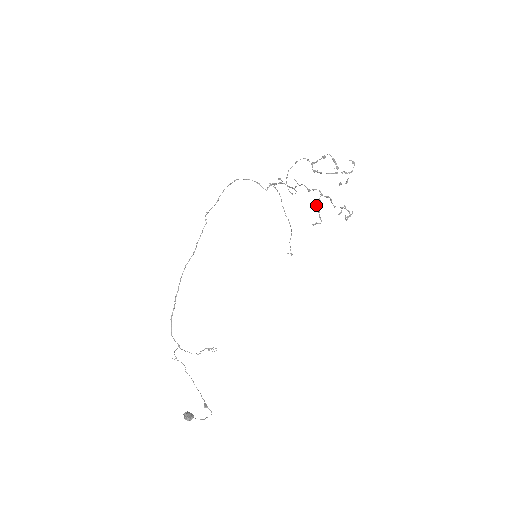
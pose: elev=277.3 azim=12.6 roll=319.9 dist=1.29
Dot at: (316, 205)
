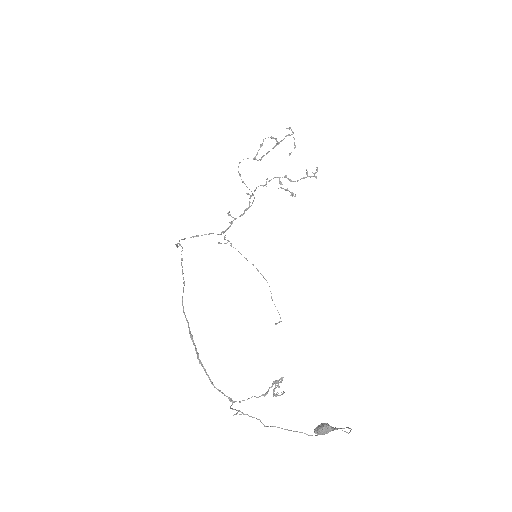
Dot at: (281, 188)
